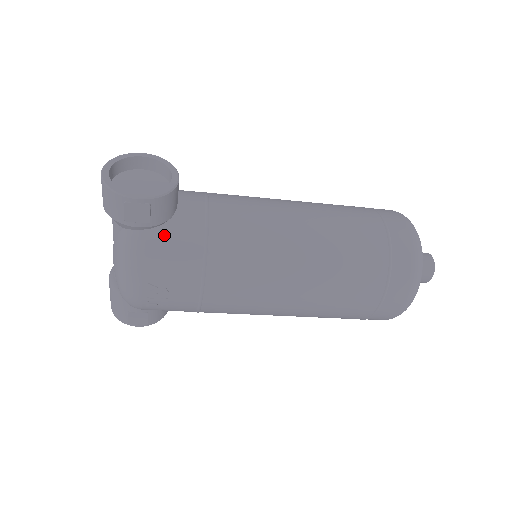
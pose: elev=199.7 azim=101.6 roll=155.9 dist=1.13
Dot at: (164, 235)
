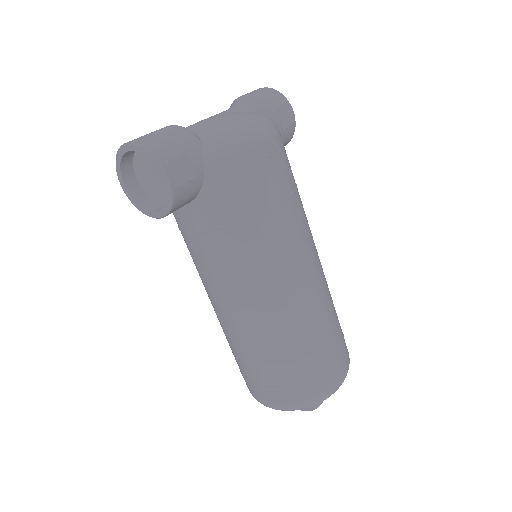
Dot at: occluded
